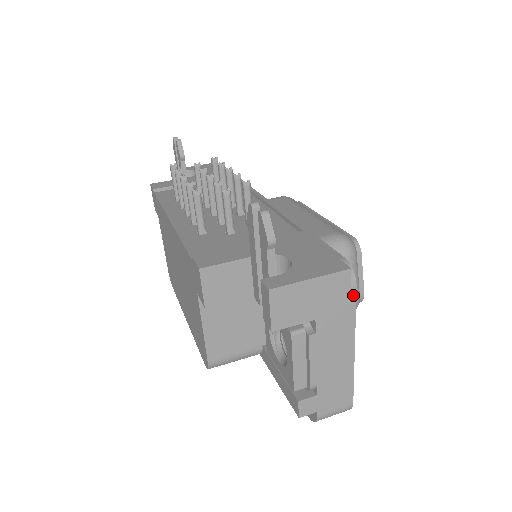
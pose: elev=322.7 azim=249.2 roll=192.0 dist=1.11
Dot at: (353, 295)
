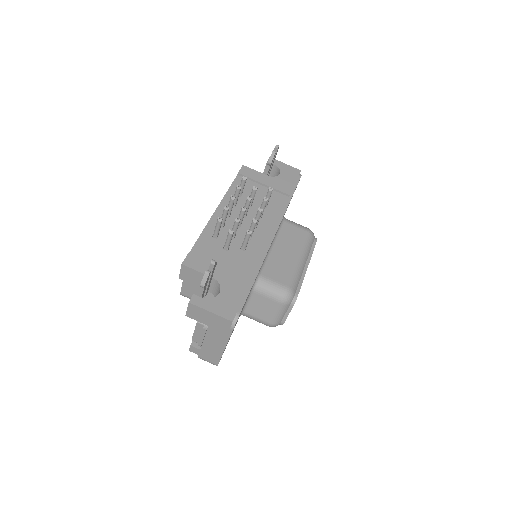
Dot at: (231, 331)
